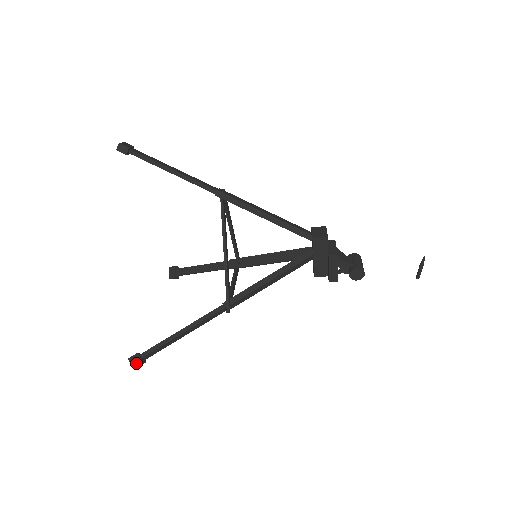
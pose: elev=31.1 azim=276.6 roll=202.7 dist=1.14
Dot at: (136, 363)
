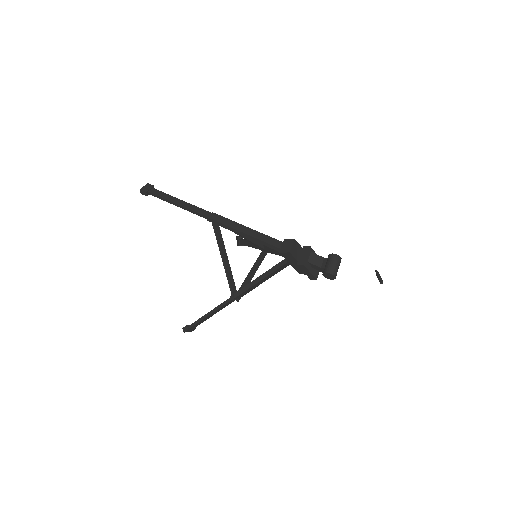
Dot at: (188, 331)
